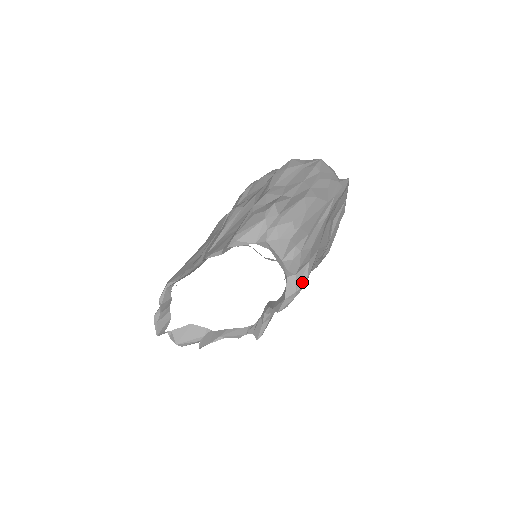
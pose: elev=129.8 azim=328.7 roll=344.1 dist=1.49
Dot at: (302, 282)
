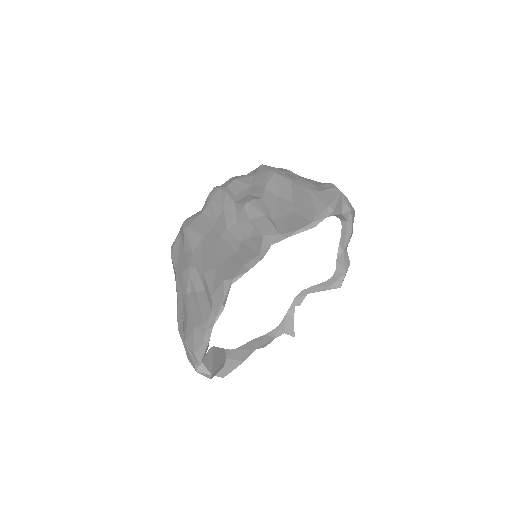
Dot at: occluded
